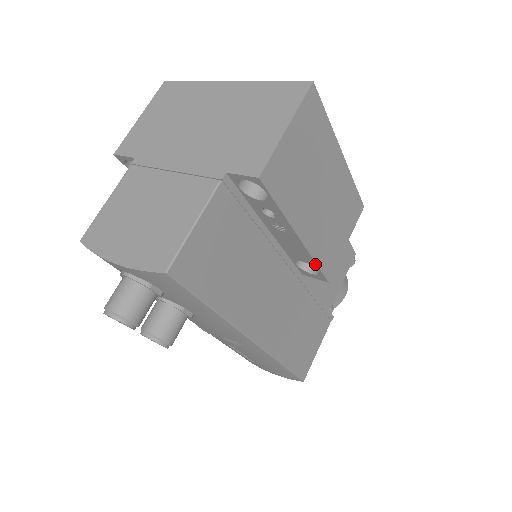
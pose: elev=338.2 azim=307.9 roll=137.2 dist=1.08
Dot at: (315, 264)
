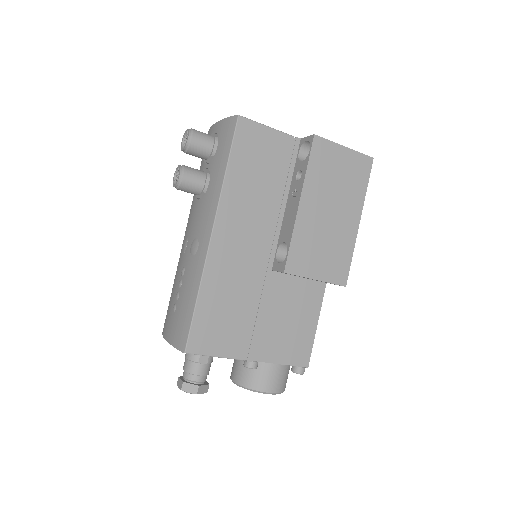
Dot at: (290, 241)
